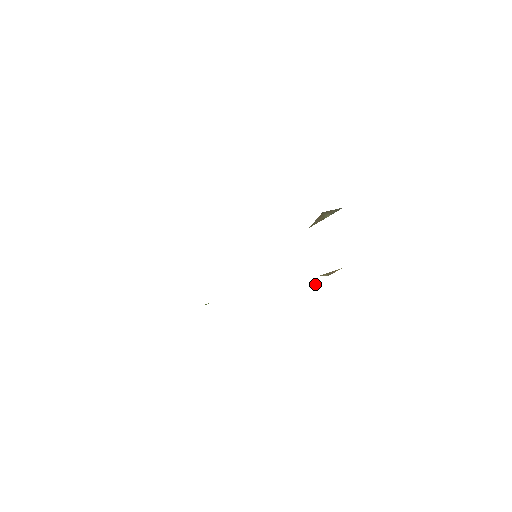
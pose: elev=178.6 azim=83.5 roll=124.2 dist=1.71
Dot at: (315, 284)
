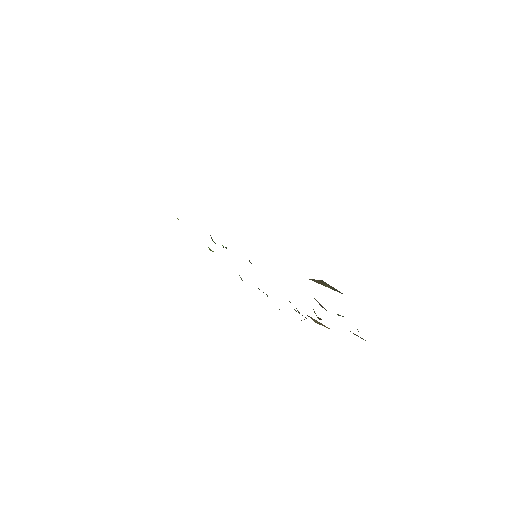
Dot at: (306, 318)
